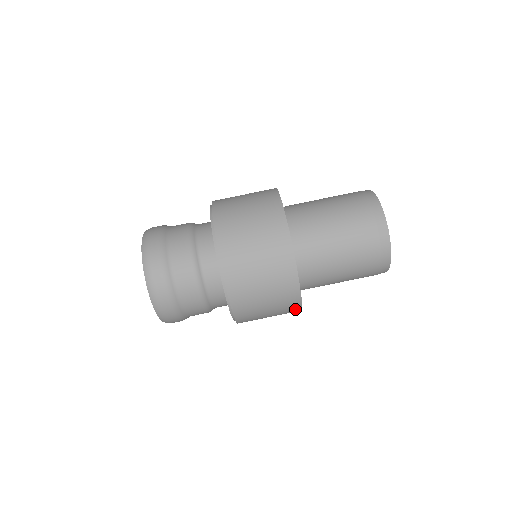
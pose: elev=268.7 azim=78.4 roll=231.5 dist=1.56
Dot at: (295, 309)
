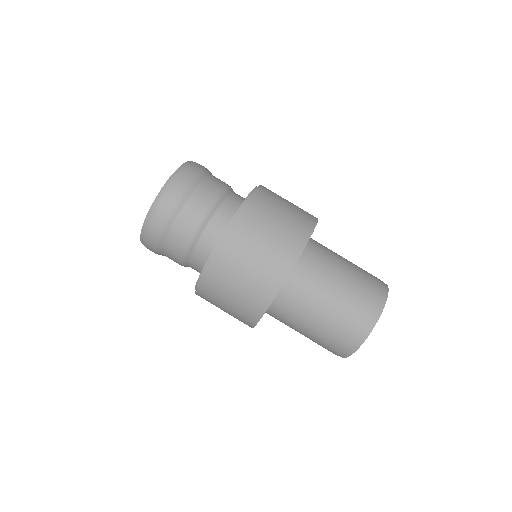
Dot at: (271, 290)
